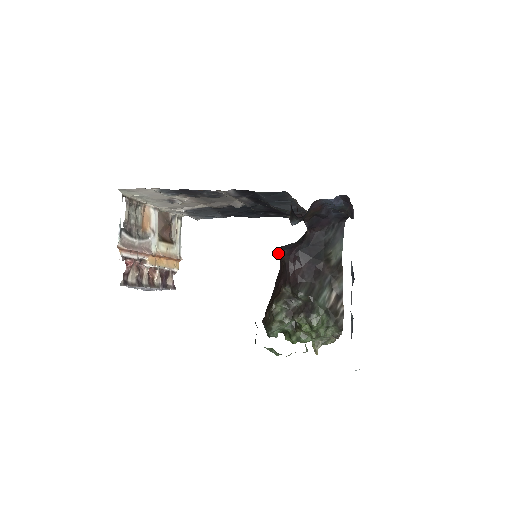
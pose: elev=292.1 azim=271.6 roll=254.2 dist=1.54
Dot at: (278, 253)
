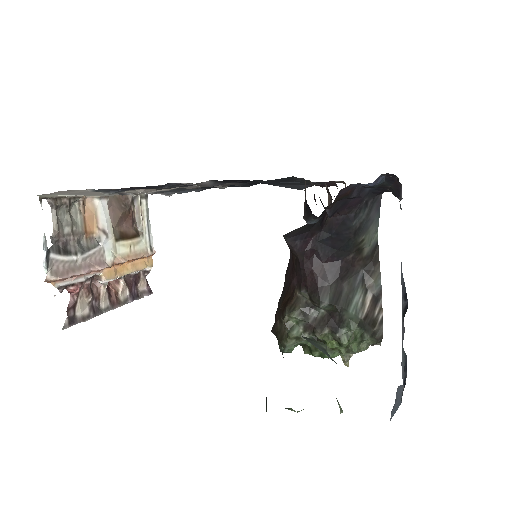
Dot at: occluded
